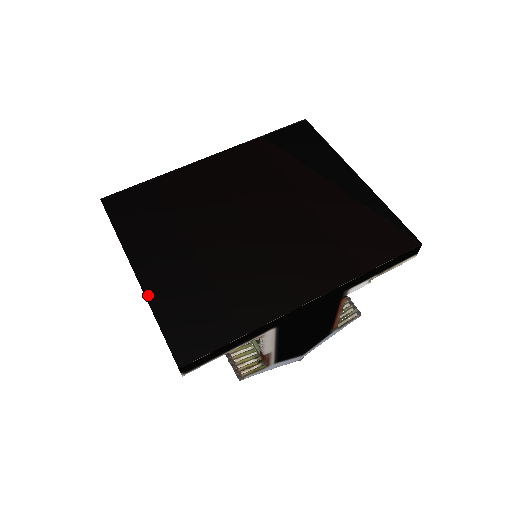
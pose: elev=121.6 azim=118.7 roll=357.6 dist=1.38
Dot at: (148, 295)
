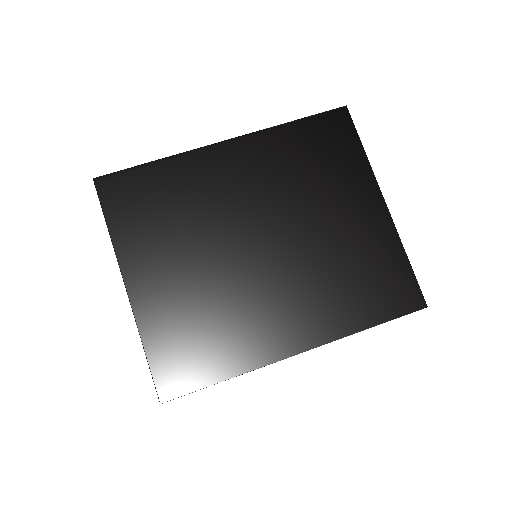
Dot at: (137, 316)
